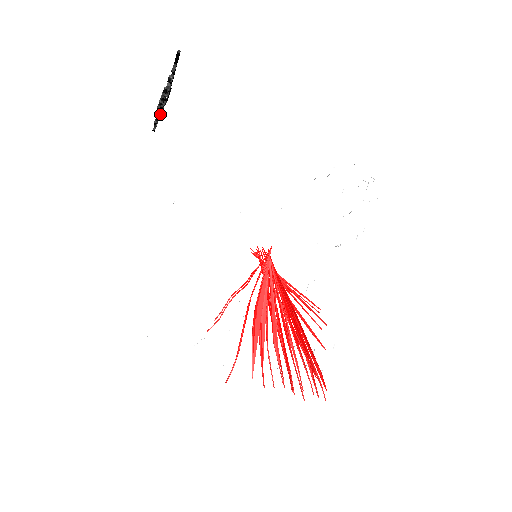
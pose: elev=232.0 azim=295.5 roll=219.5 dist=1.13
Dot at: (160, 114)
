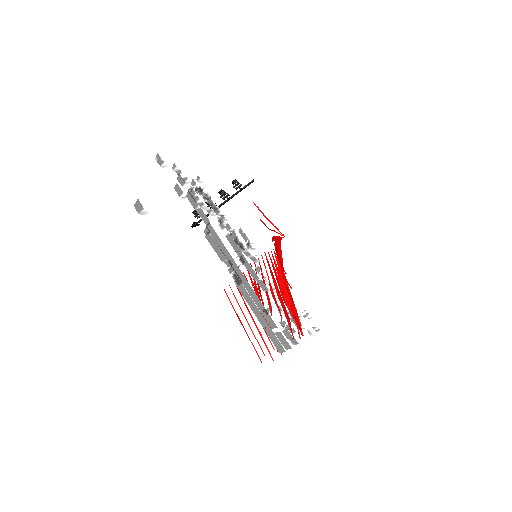
Dot at: occluded
